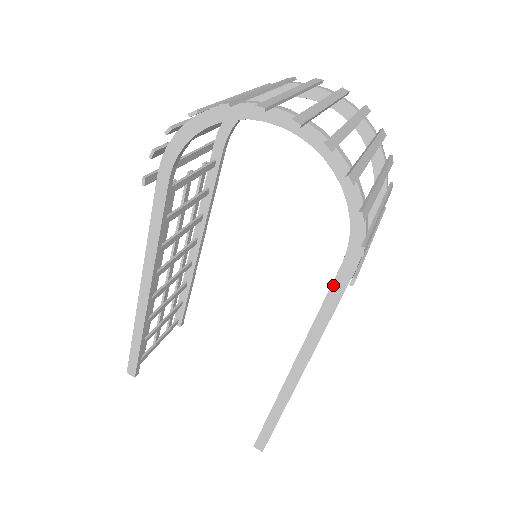
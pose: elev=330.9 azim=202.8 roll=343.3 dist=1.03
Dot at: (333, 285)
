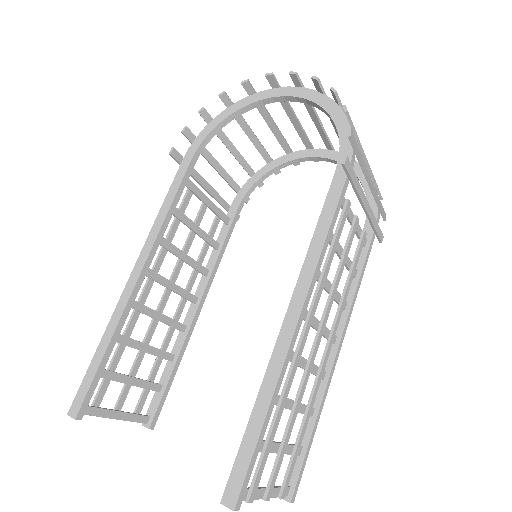
Dot at: (328, 194)
